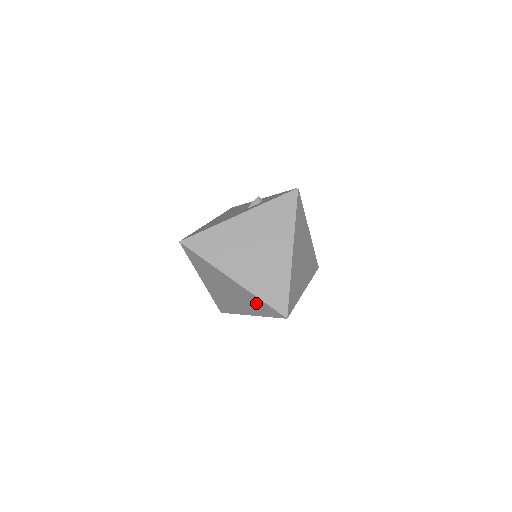
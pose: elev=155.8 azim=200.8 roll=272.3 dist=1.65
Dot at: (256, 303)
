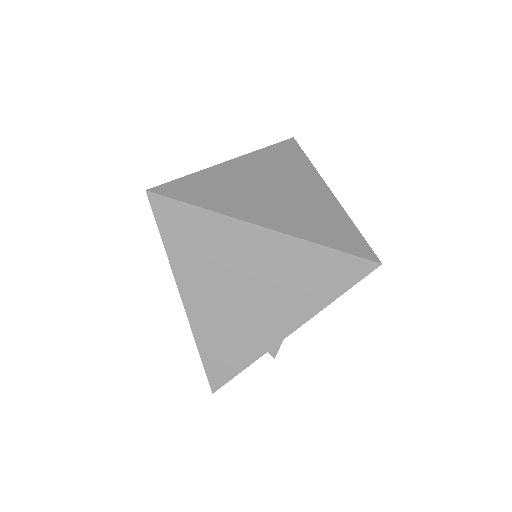
Dot at: (312, 270)
